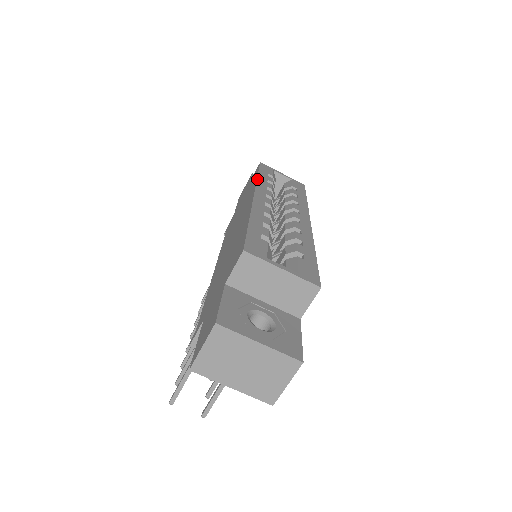
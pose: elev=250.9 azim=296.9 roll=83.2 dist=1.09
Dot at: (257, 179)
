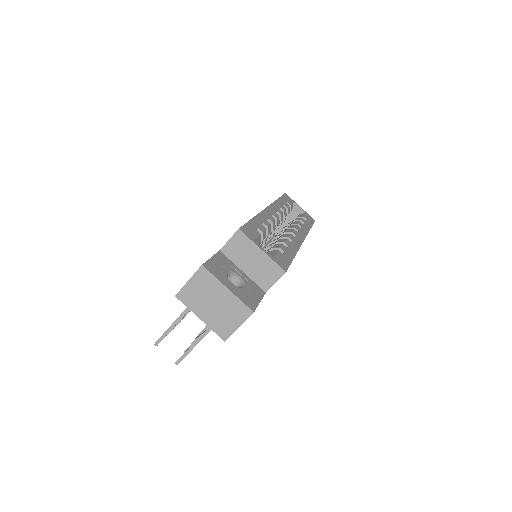
Dot at: (275, 200)
